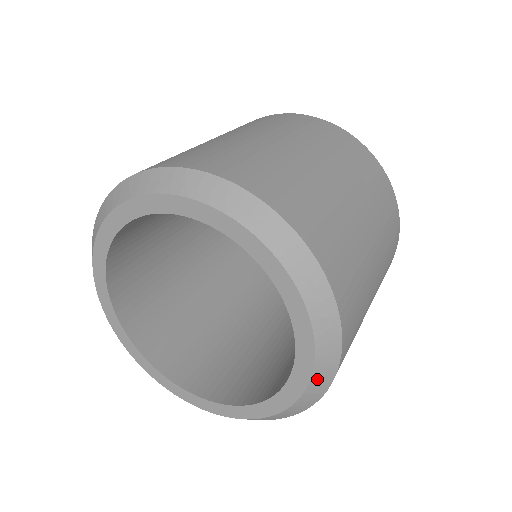
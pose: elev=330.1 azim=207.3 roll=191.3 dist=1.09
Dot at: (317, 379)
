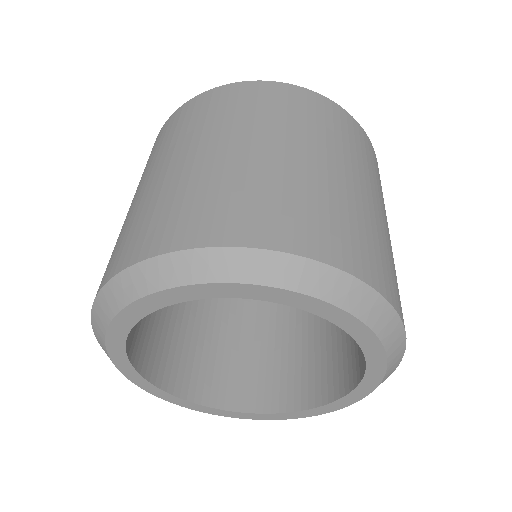
Dot at: (391, 346)
